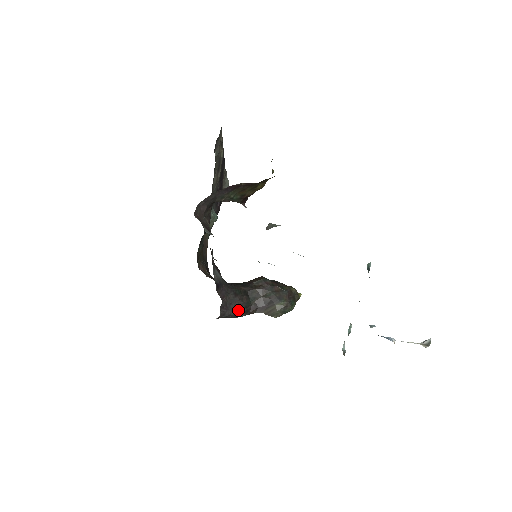
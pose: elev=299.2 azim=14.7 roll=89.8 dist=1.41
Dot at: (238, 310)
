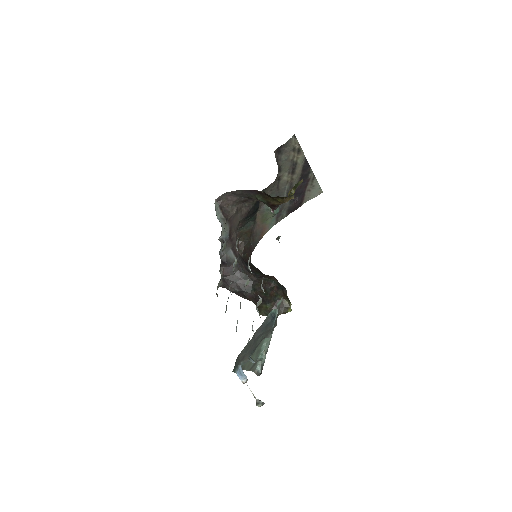
Dot at: (237, 290)
